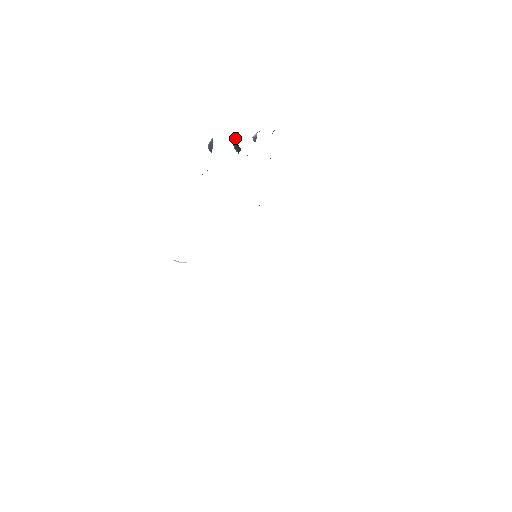
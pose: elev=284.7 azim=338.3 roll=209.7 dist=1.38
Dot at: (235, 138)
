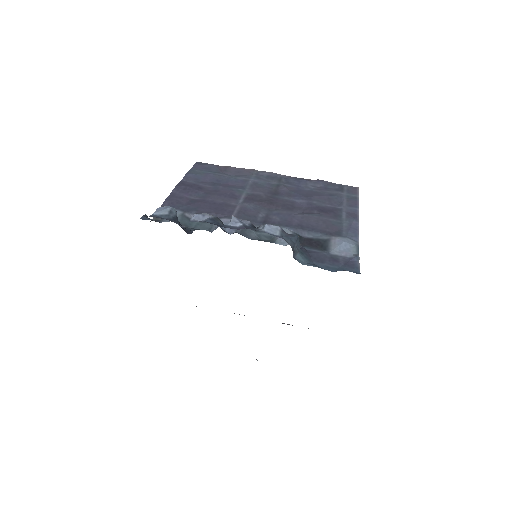
Dot at: (191, 219)
